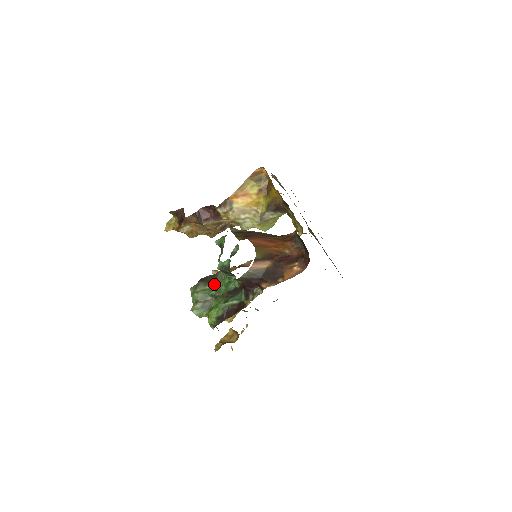
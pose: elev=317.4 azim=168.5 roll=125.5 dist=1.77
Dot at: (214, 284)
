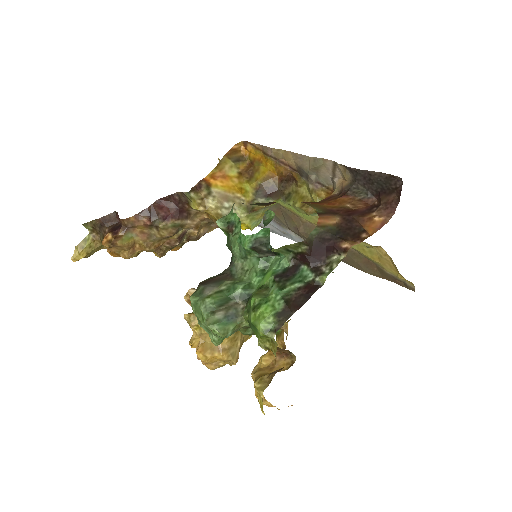
Dot at: (233, 281)
